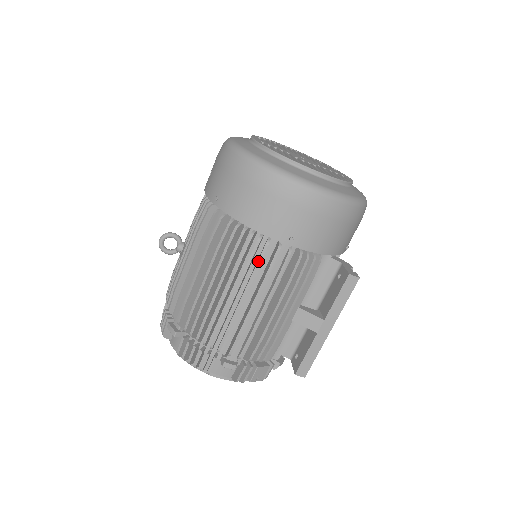
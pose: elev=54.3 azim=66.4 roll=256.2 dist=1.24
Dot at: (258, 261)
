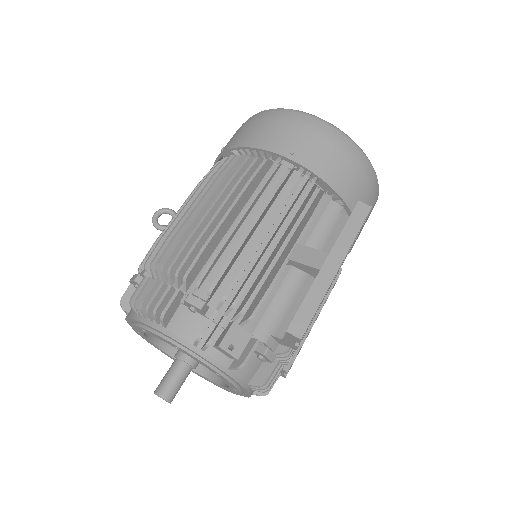
Dot at: (254, 174)
